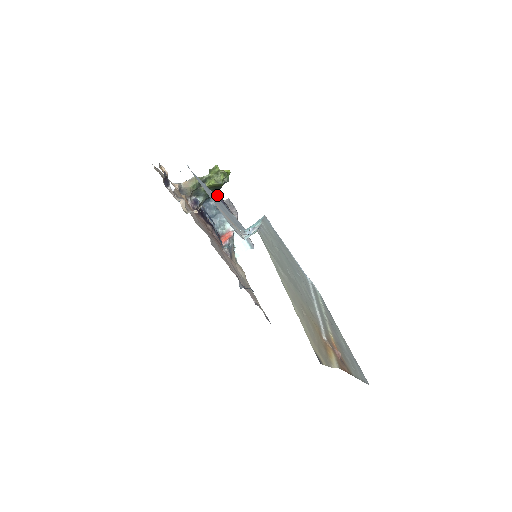
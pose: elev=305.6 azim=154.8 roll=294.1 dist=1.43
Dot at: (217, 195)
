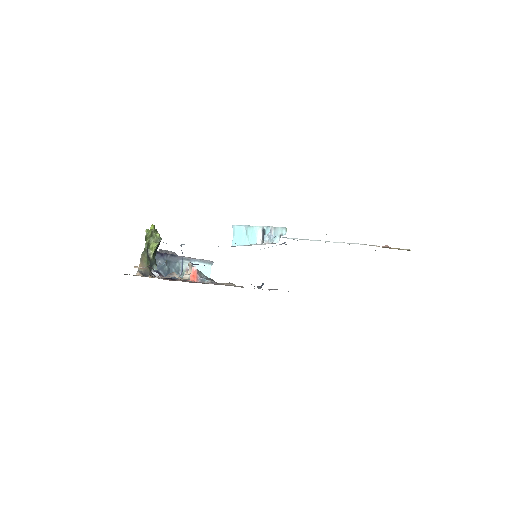
Dot at: (157, 254)
